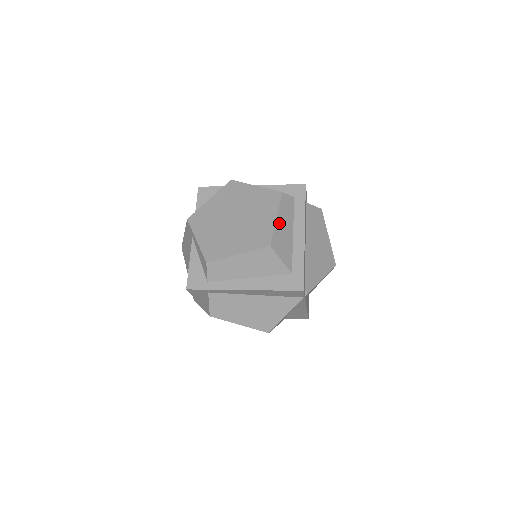
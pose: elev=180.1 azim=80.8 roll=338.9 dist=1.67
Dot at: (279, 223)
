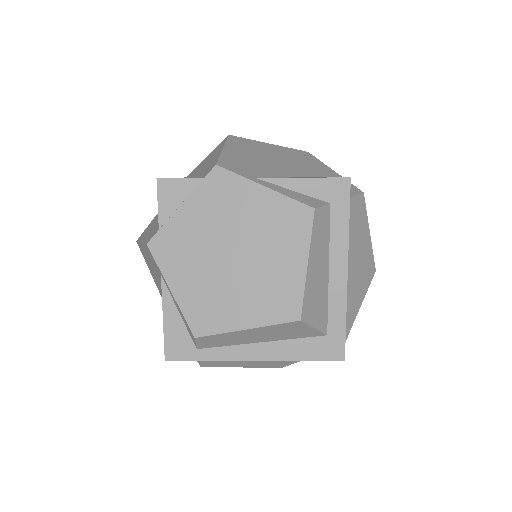
Dot at: (311, 270)
